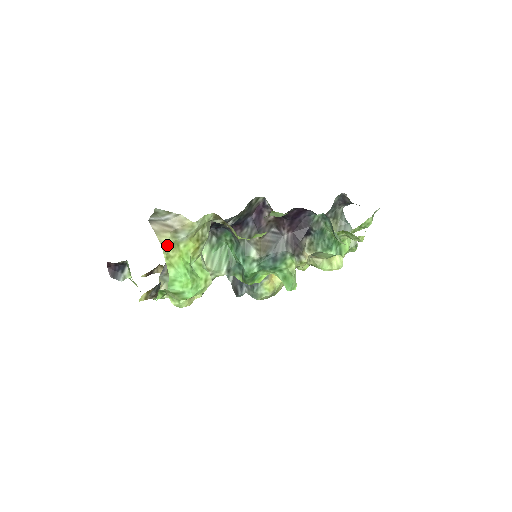
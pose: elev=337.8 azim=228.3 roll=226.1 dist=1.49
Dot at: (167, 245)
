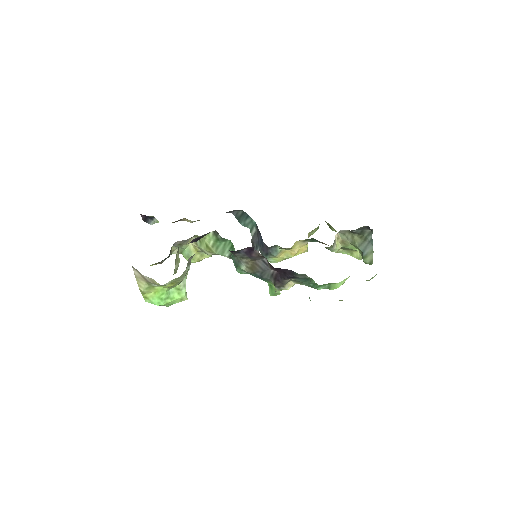
Dot at: (142, 289)
